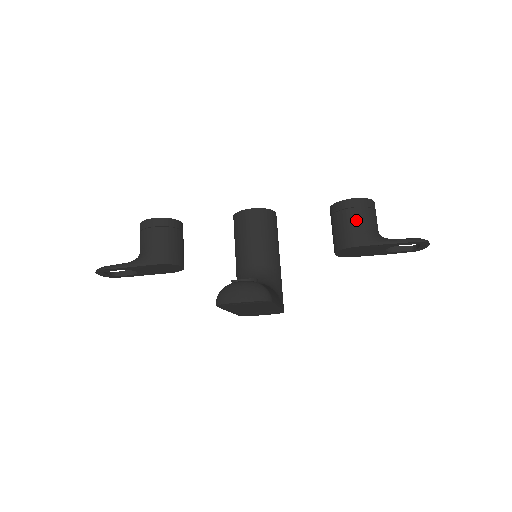
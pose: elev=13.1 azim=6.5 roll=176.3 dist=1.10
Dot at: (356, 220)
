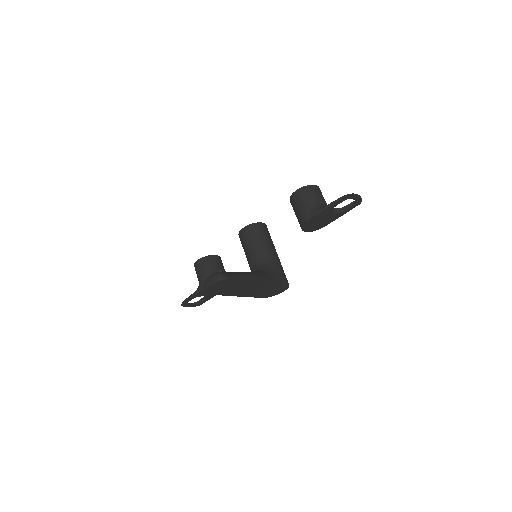
Dot at: (301, 204)
